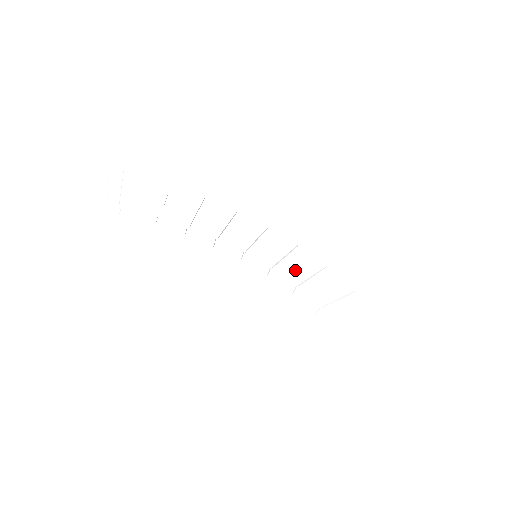
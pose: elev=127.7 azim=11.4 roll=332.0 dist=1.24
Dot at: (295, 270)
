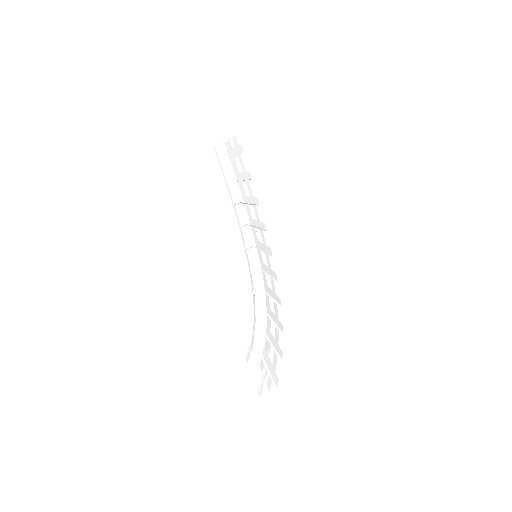
Dot at: occluded
